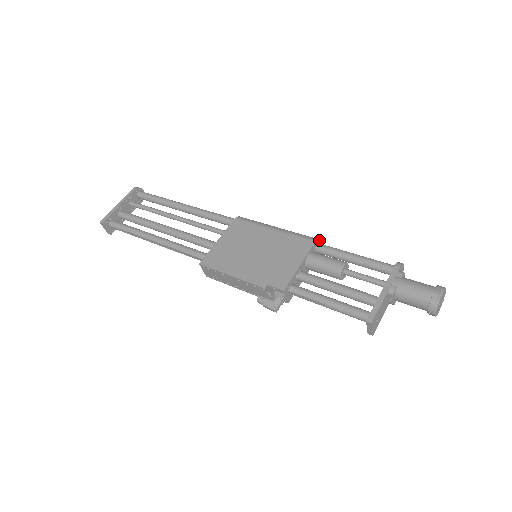
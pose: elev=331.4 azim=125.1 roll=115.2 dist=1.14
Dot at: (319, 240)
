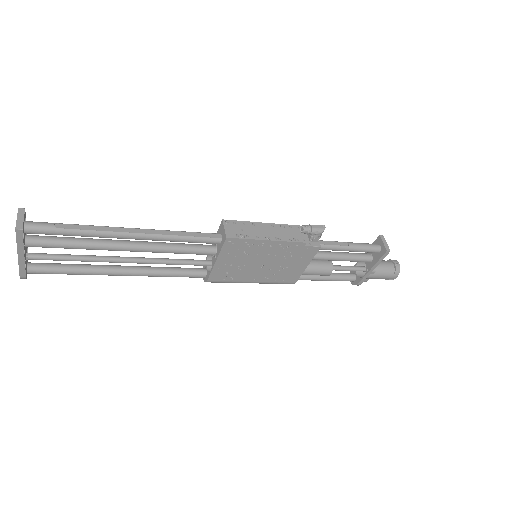
Dot at: occluded
